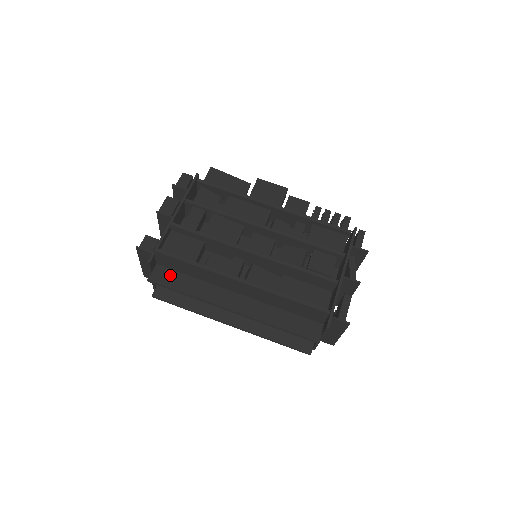
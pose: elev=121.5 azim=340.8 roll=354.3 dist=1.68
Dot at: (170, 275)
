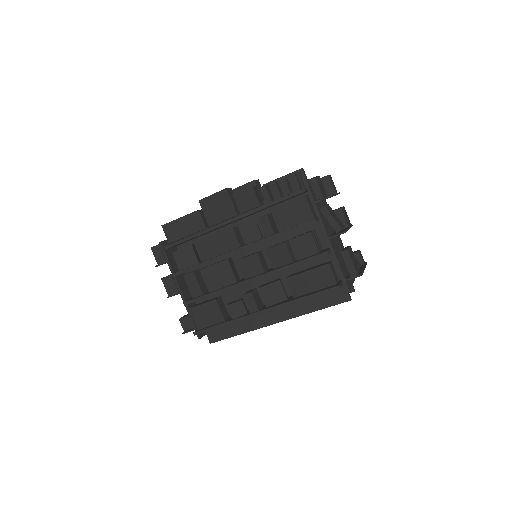
Dot at: (219, 329)
